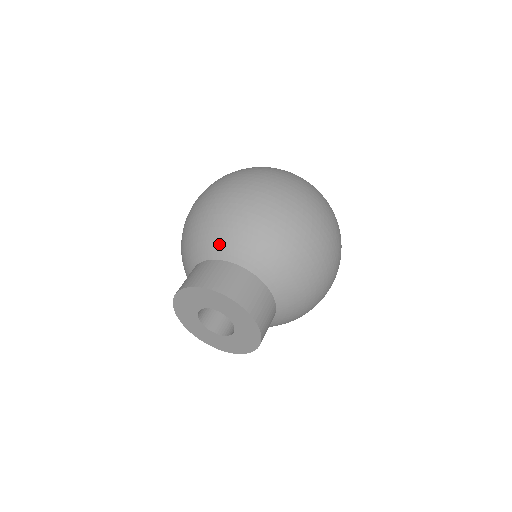
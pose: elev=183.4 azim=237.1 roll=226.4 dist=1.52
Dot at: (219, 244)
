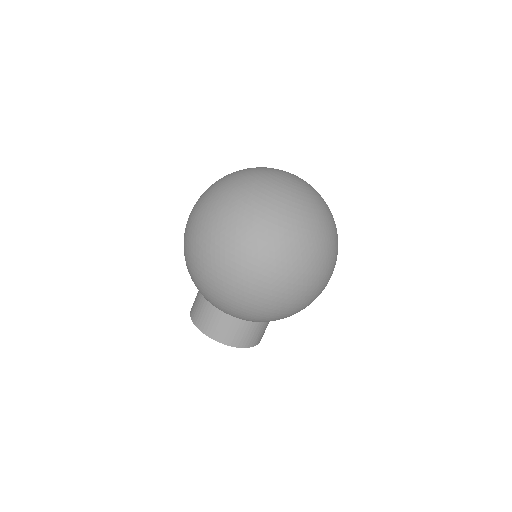
Dot at: (207, 299)
